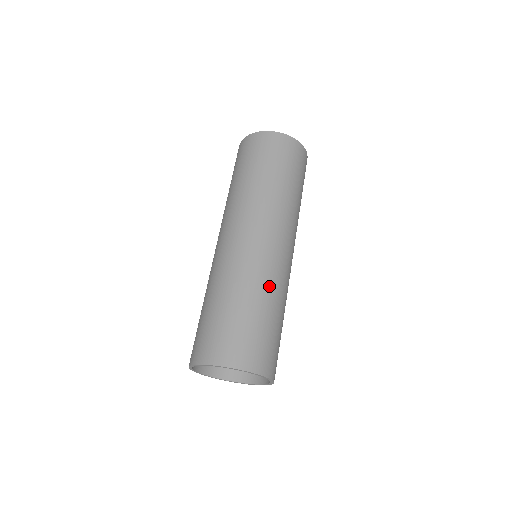
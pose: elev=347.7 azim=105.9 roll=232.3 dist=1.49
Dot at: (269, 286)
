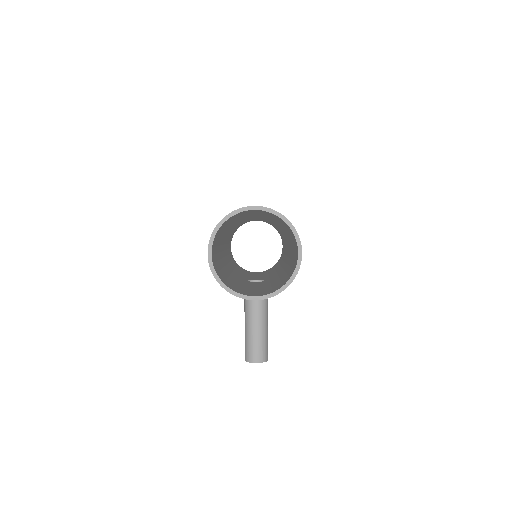
Dot at: occluded
